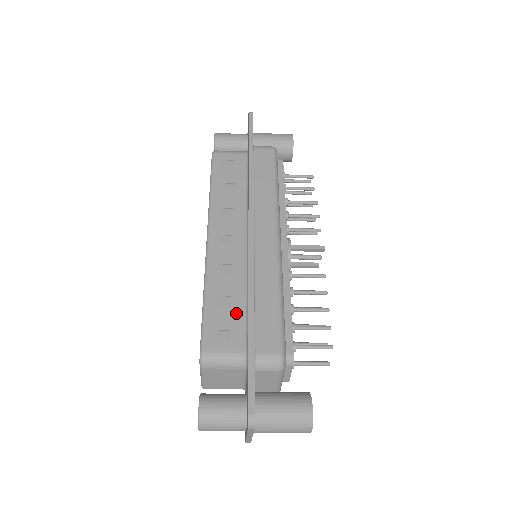
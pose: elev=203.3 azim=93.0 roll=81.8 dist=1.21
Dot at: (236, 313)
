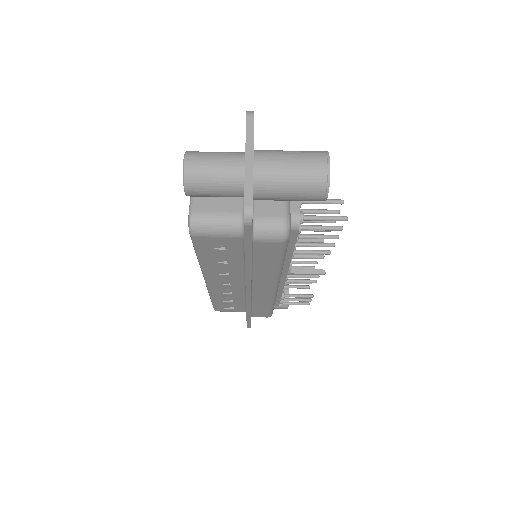
Dot at: occluded
